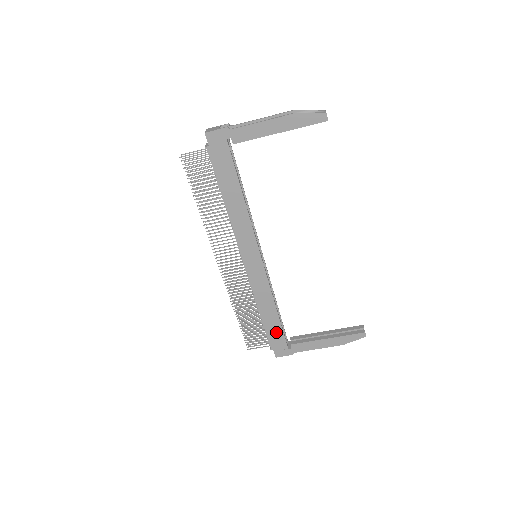
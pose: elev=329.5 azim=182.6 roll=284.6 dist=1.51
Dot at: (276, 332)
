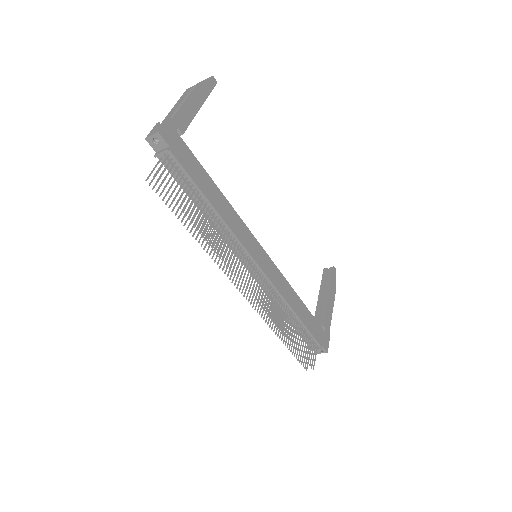
Dot at: (312, 323)
